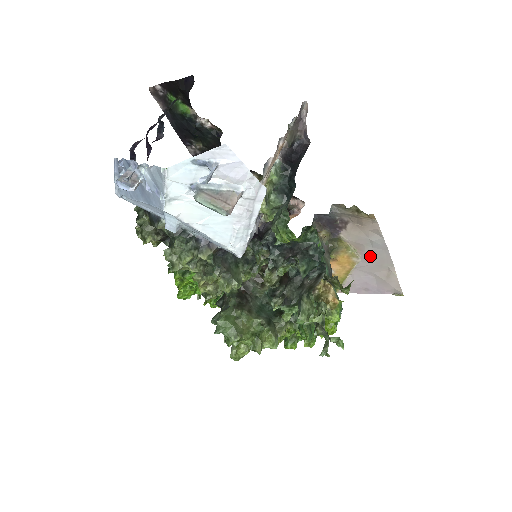
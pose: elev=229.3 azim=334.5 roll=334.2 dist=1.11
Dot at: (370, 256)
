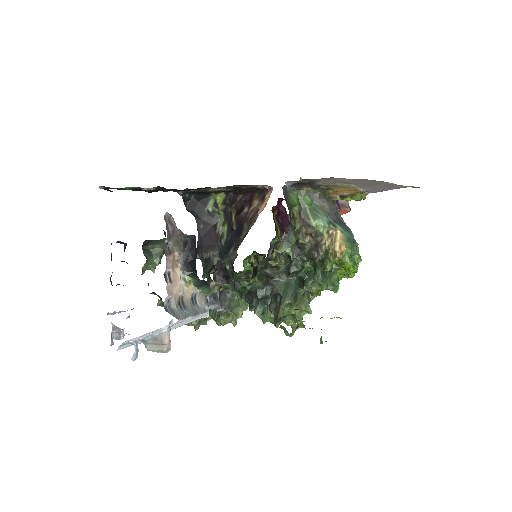
Dot at: (358, 183)
